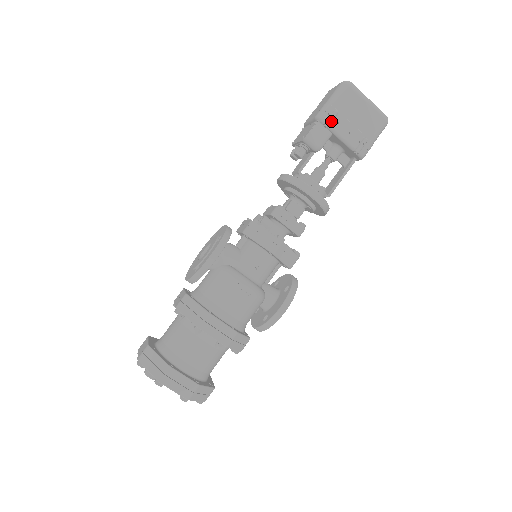
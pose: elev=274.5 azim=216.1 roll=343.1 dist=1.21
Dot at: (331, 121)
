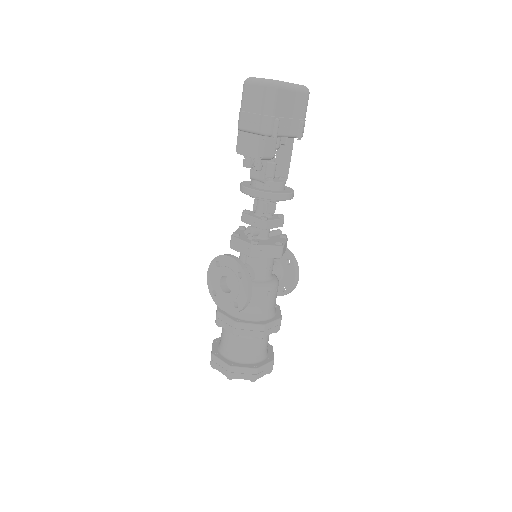
Dot at: (277, 131)
